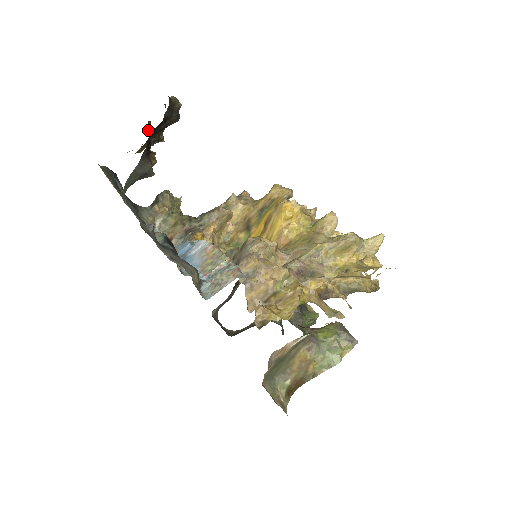
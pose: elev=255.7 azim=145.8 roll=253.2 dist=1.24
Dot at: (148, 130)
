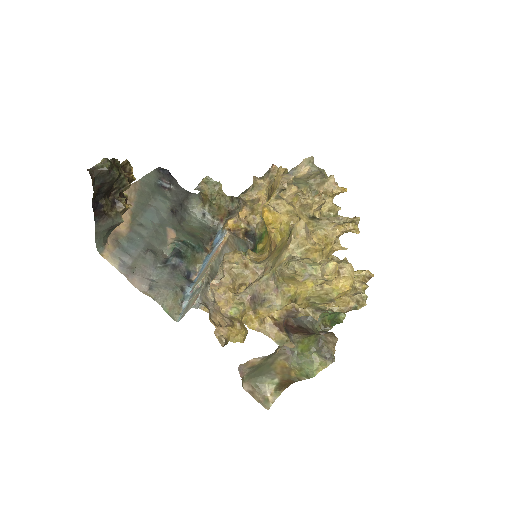
Dot at: (129, 166)
